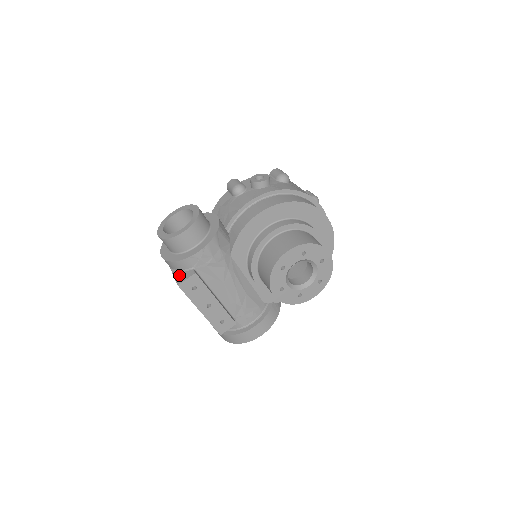
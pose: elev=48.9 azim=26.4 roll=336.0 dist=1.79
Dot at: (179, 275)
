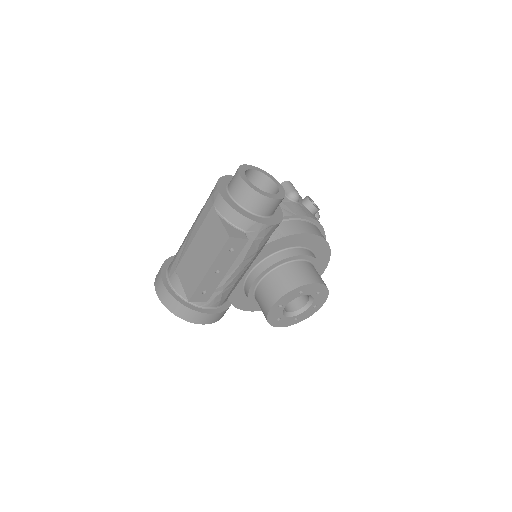
Dot at: (230, 227)
